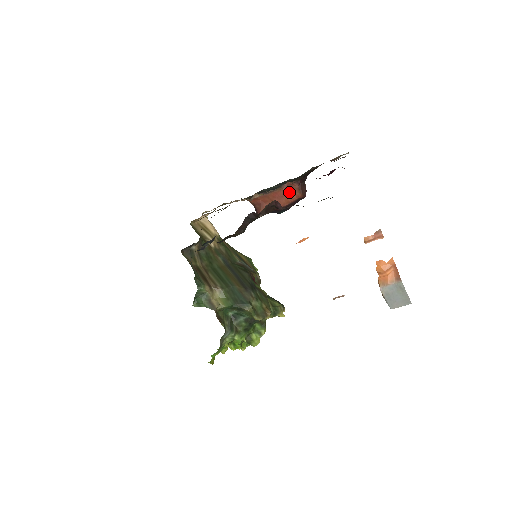
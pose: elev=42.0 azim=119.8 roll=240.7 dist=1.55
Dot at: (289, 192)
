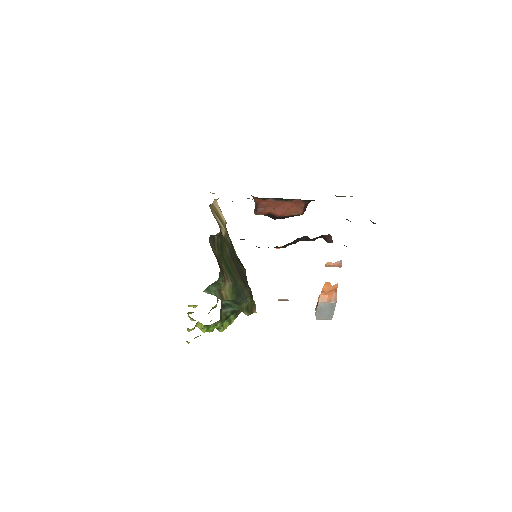
Dot at: (294, 207)
